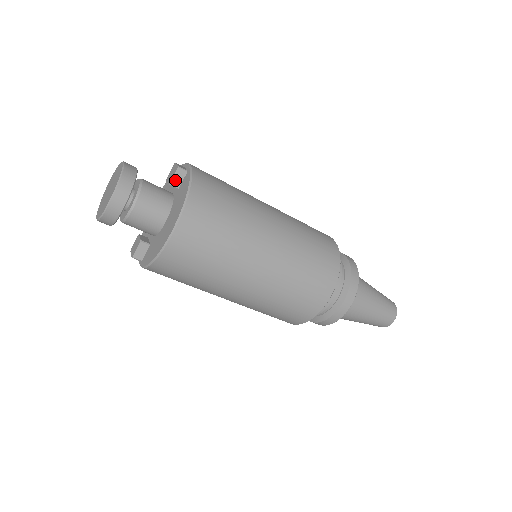
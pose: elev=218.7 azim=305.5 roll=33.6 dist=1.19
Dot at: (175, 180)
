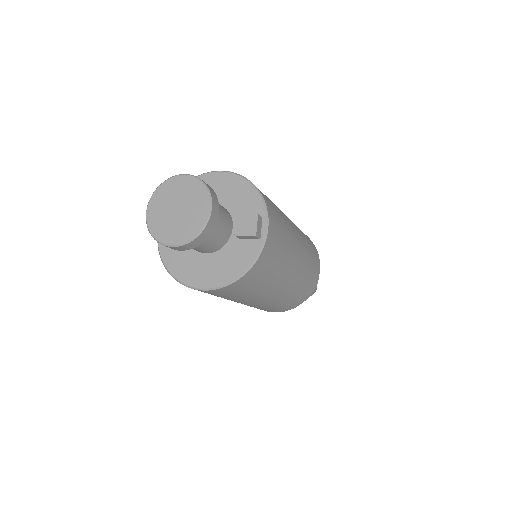
Dot at: (243, 237)
